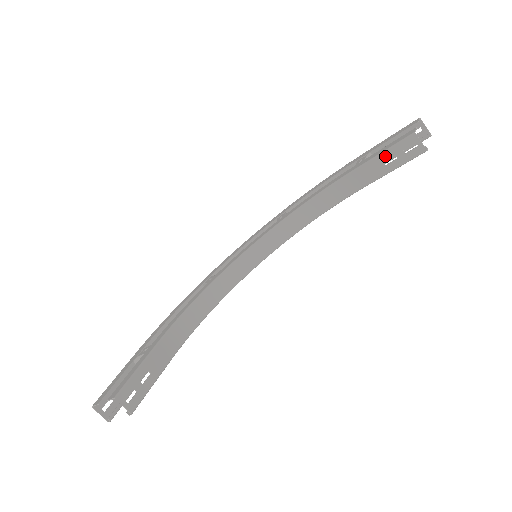
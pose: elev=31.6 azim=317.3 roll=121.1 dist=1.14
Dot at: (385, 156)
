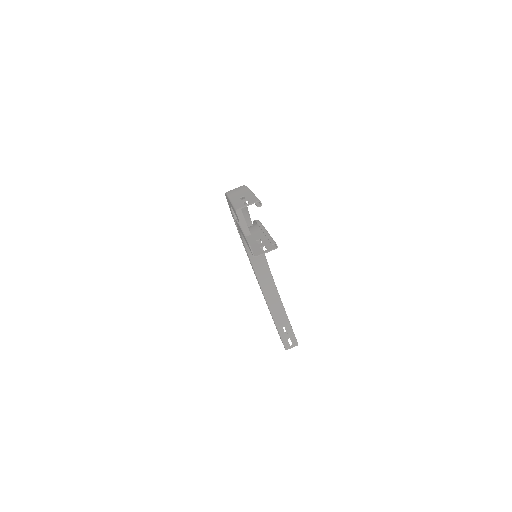
Dot at: (253, 245)
